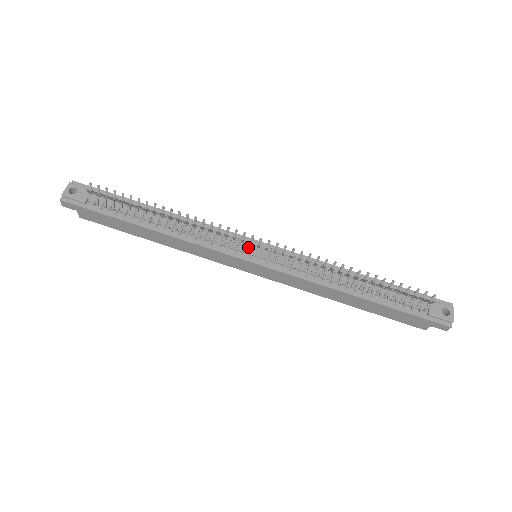
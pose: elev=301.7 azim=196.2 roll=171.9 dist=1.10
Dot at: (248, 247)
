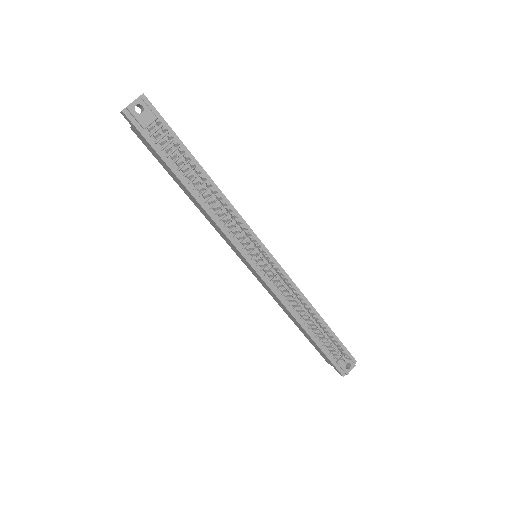
Dot at: (255, 254)
